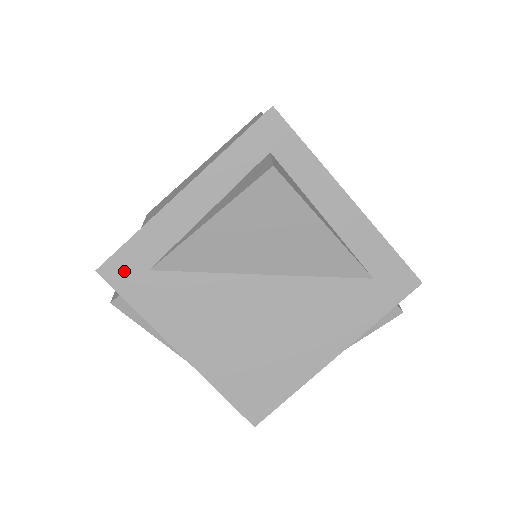
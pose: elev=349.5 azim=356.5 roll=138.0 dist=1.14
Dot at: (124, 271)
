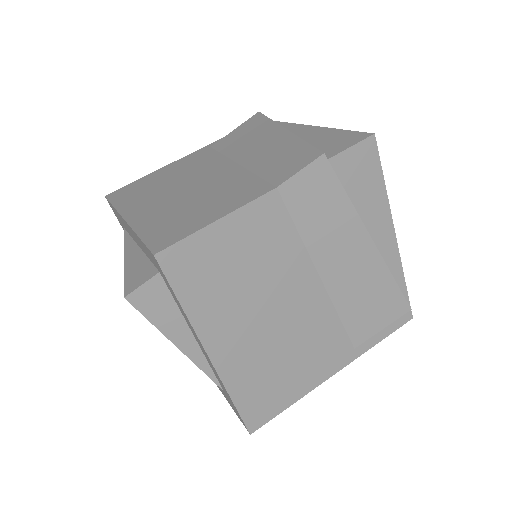
Dot at: (115, 213)
